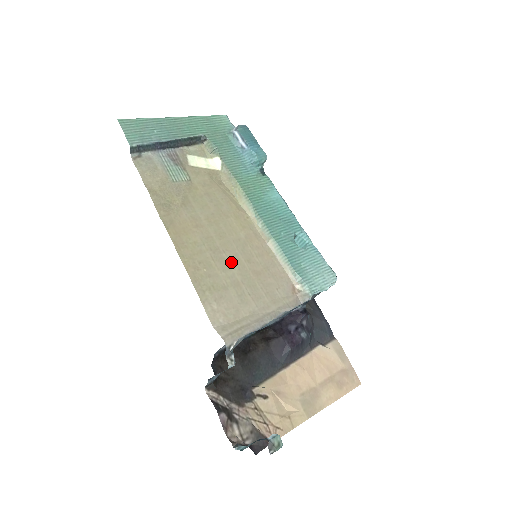
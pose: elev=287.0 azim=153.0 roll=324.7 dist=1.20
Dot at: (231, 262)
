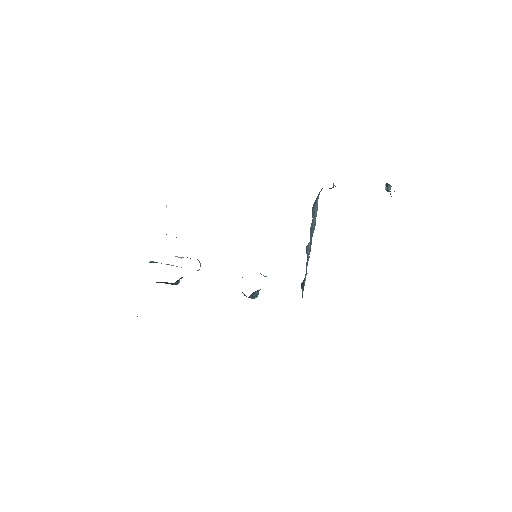
Dot at: occluded
